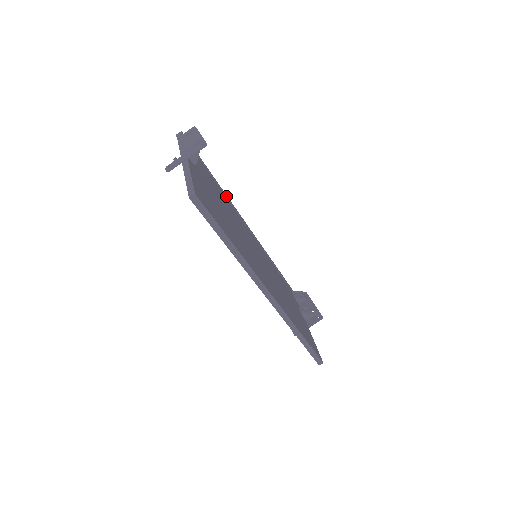
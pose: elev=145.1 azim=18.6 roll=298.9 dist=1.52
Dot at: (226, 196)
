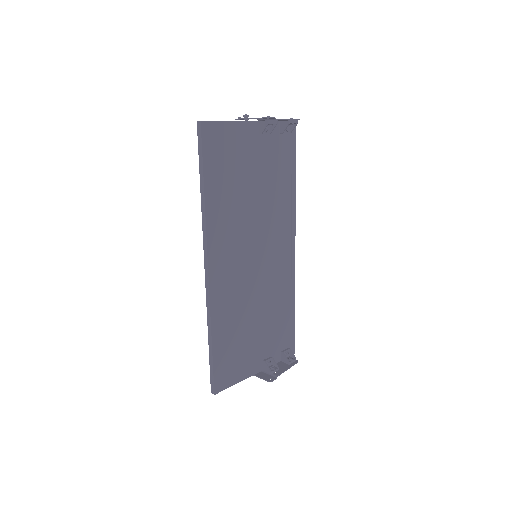
Dot at: (292, 202)
